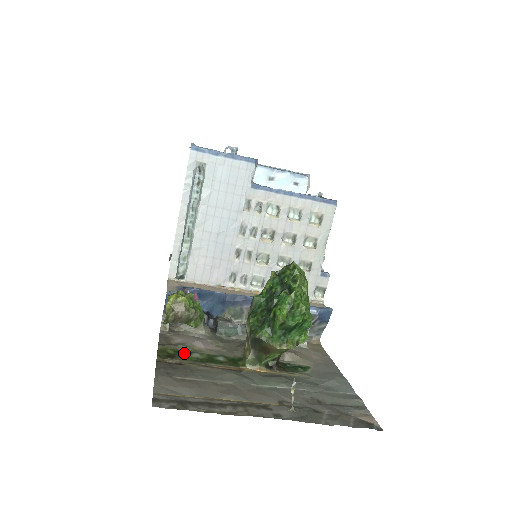
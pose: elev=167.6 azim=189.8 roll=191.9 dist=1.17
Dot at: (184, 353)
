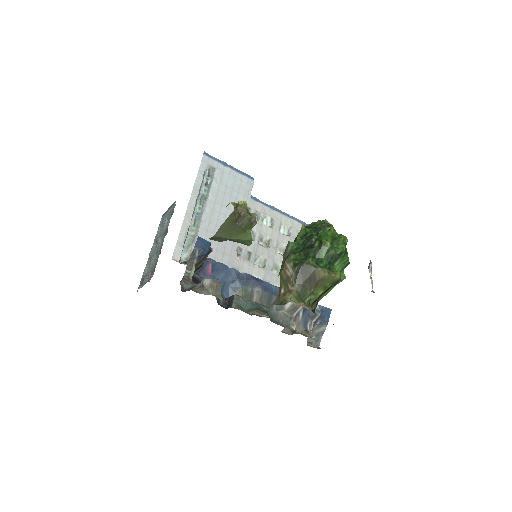
Dot at: occluded
